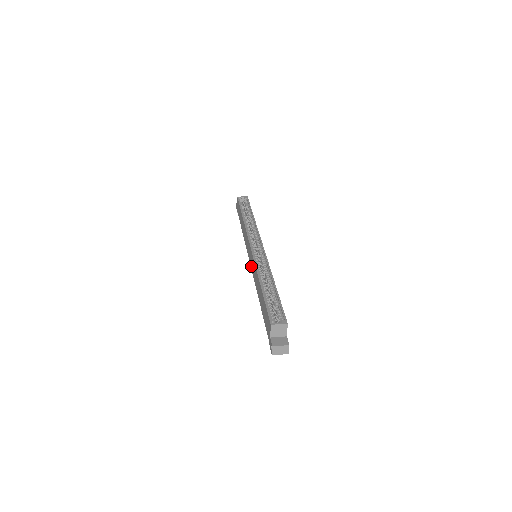
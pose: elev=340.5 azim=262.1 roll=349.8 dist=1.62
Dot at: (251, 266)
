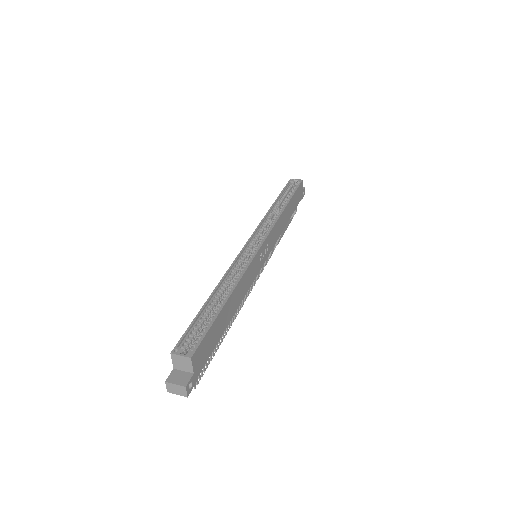
Dot at: occluded
